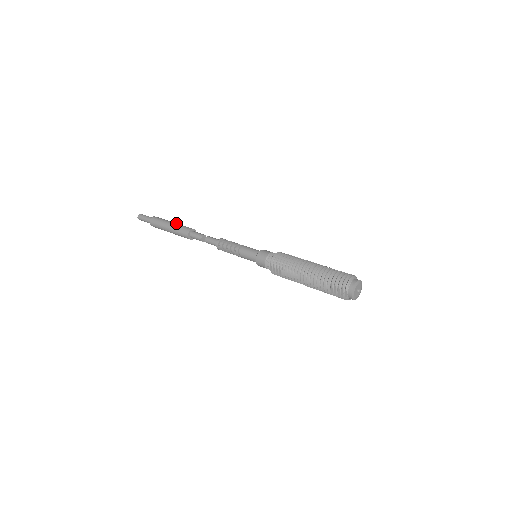
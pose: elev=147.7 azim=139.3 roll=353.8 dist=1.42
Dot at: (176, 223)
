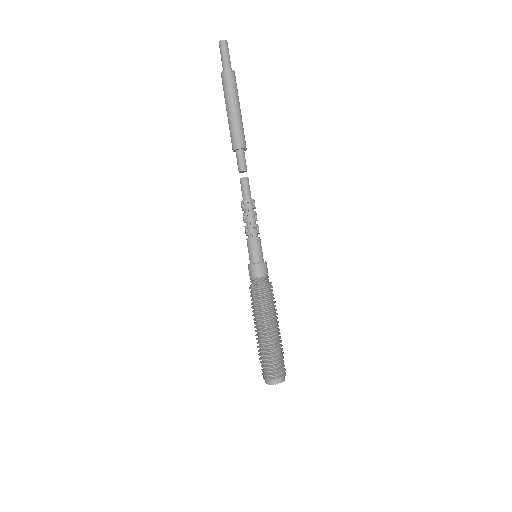
Dot at: (238, 115)
